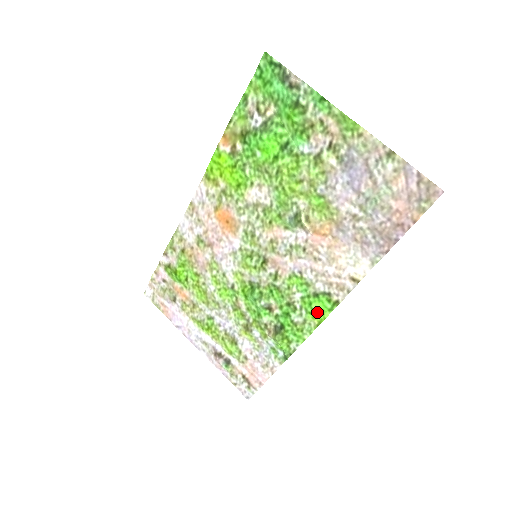
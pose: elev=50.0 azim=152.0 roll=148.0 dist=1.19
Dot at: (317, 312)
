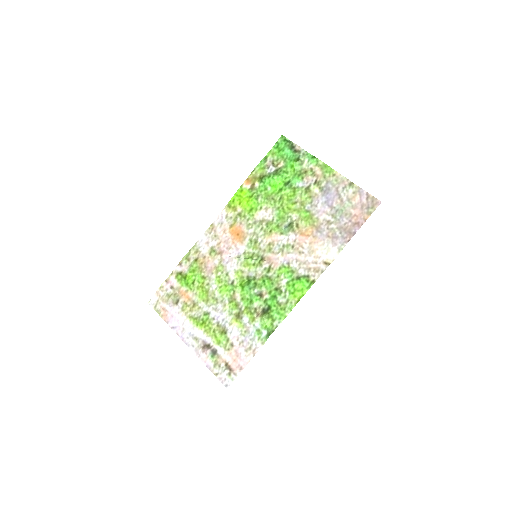
Dot at: (298, 291)
